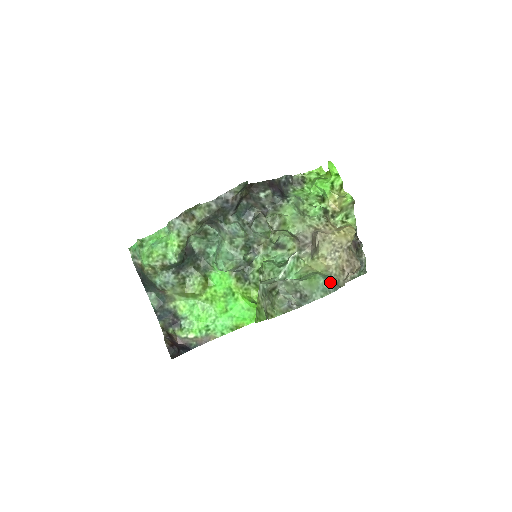
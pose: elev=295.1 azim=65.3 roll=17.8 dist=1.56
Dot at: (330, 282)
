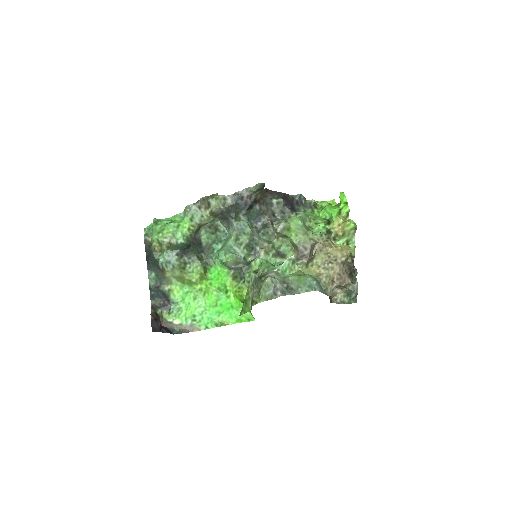
Dot at: (318, 283)
